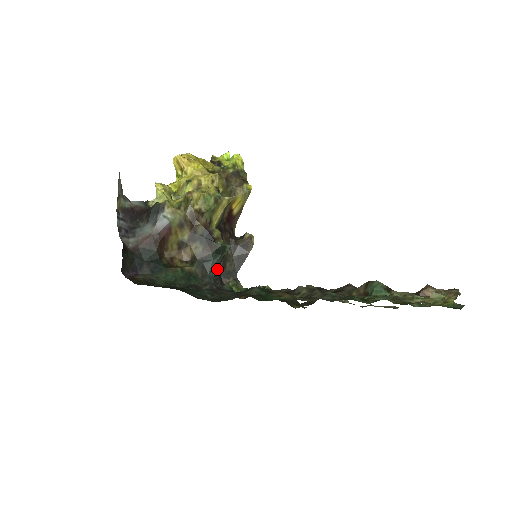
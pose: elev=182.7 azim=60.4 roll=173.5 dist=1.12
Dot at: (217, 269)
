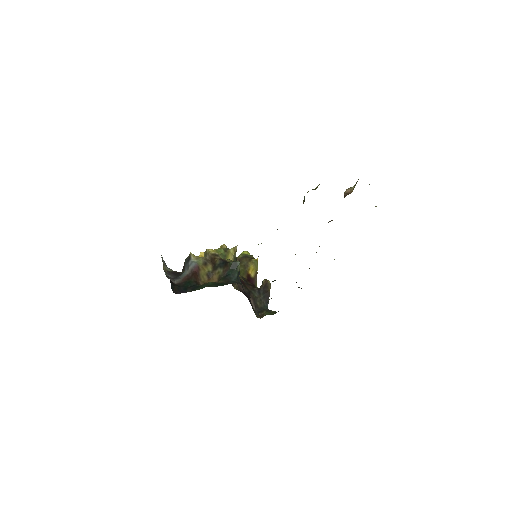
Dot at: (237, 279)
